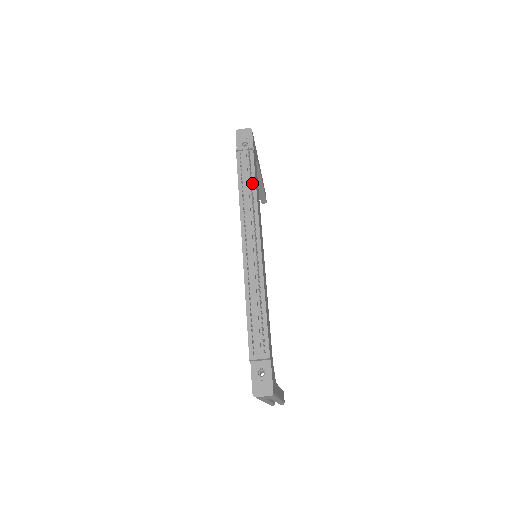
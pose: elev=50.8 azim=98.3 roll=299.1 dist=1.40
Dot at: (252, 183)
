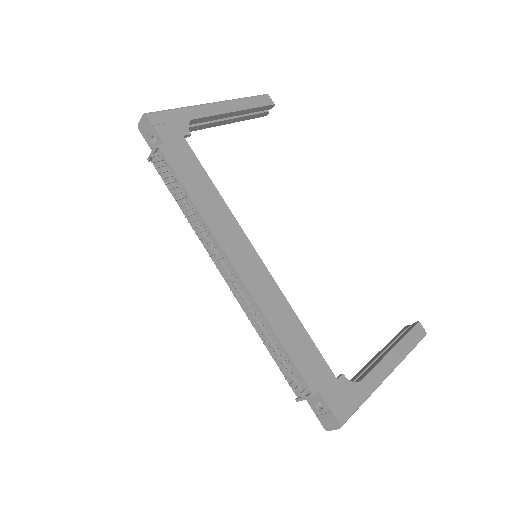
Dot at: (184, 194)
